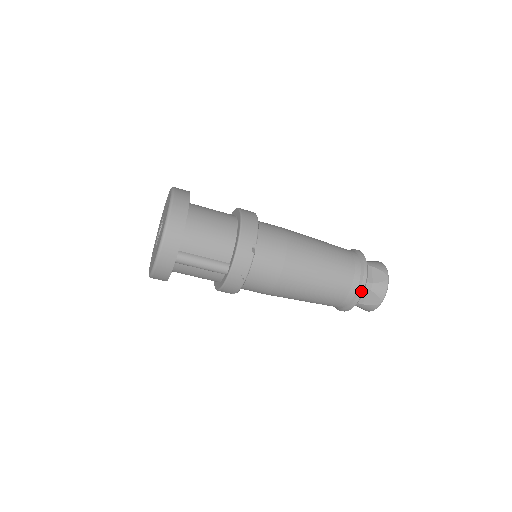
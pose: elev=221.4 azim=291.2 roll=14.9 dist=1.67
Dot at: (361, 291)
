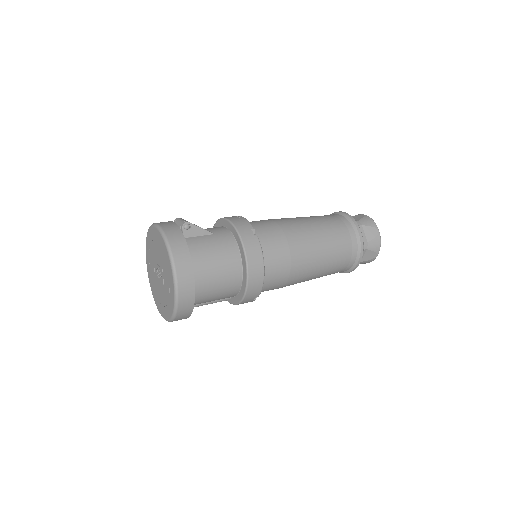
Dot at: occluded
